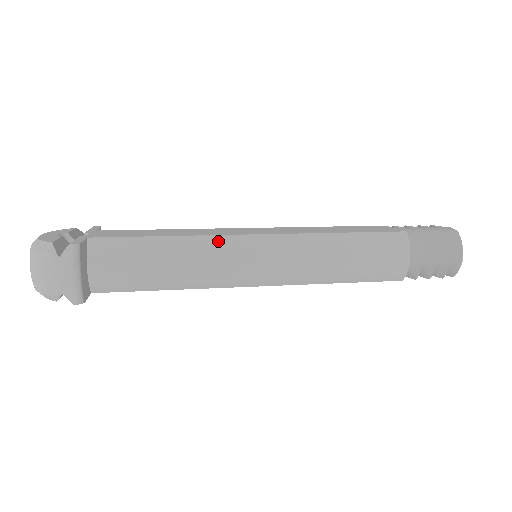
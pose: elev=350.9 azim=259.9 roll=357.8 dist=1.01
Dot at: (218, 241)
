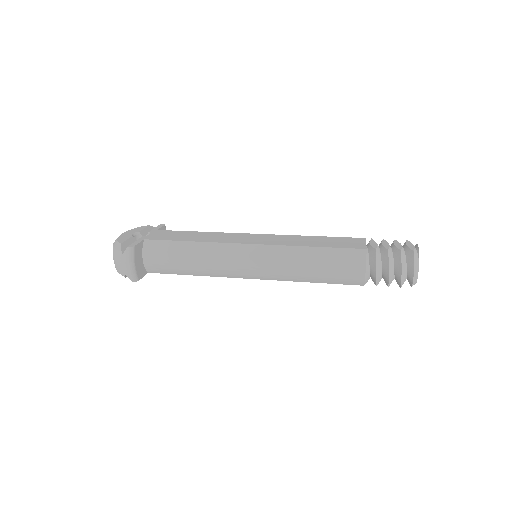
Dot at: (222, 247)
